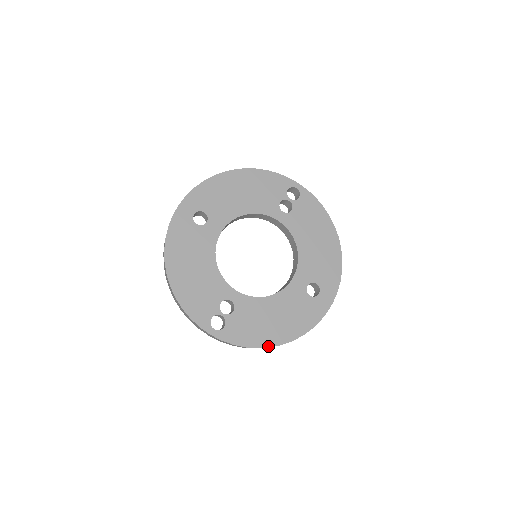
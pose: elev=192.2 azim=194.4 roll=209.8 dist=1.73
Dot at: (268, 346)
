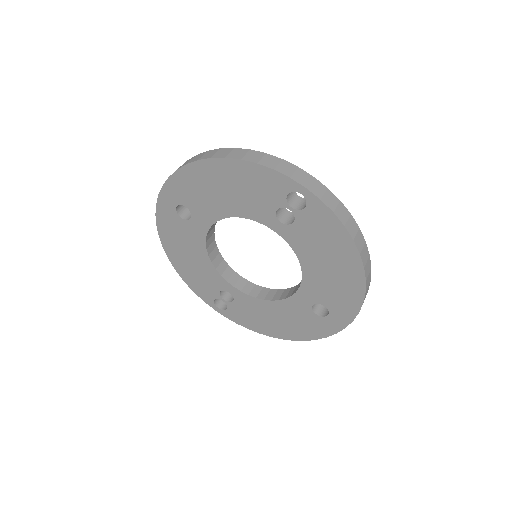
Dot at: (269, 335)
